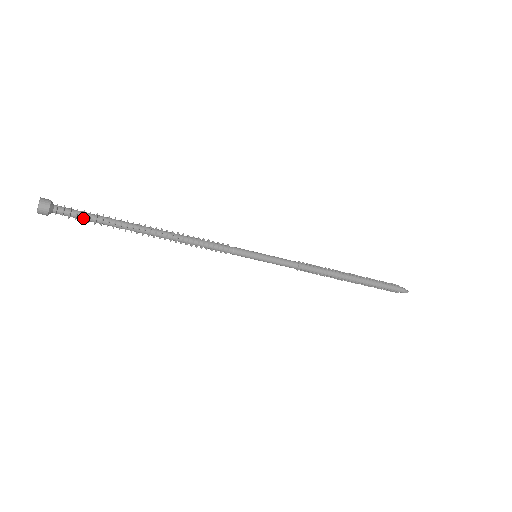
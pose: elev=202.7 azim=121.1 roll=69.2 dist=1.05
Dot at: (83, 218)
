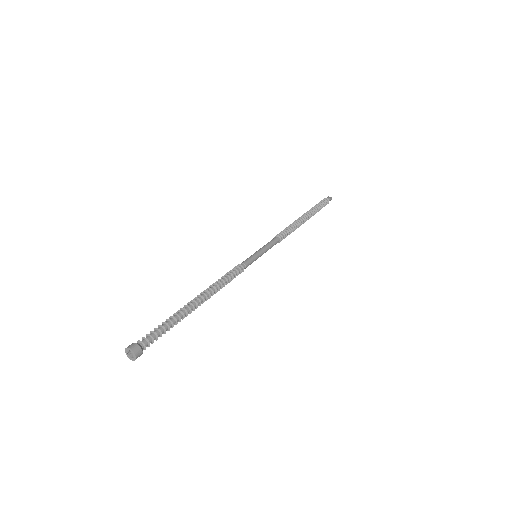
Dot at: (161, 335)
